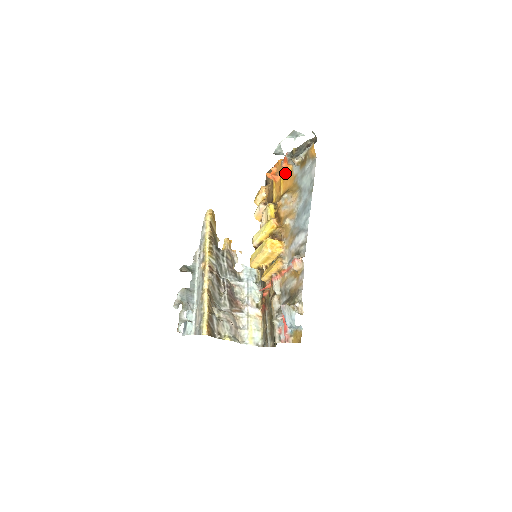
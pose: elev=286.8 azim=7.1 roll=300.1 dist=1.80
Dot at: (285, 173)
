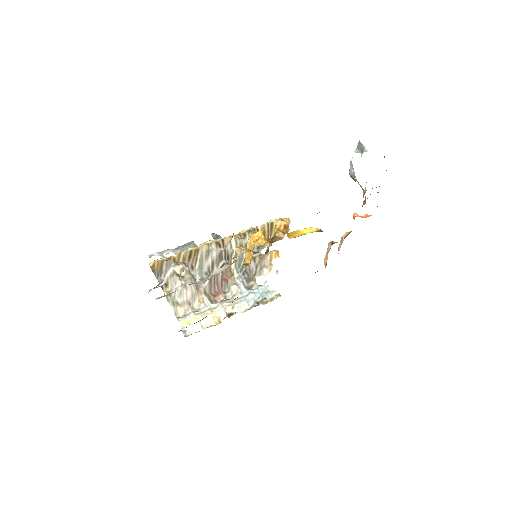
Dot at: occluded
